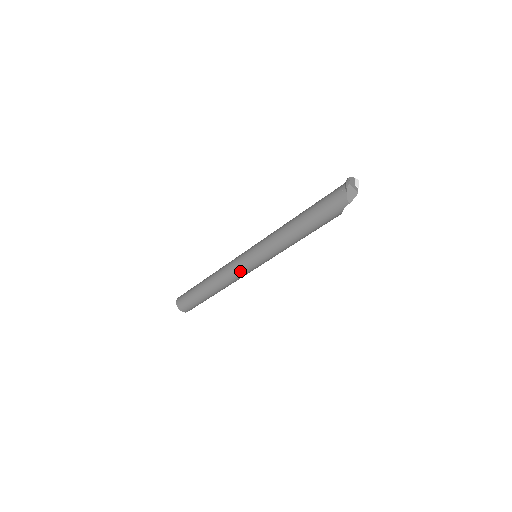
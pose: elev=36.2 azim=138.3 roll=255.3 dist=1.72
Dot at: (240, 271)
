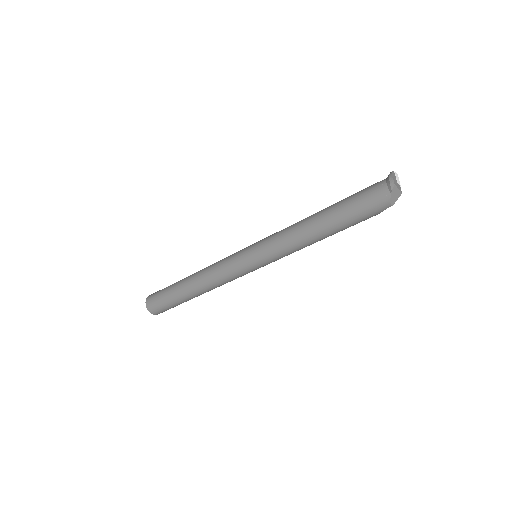
Dot at: (237, 274)
